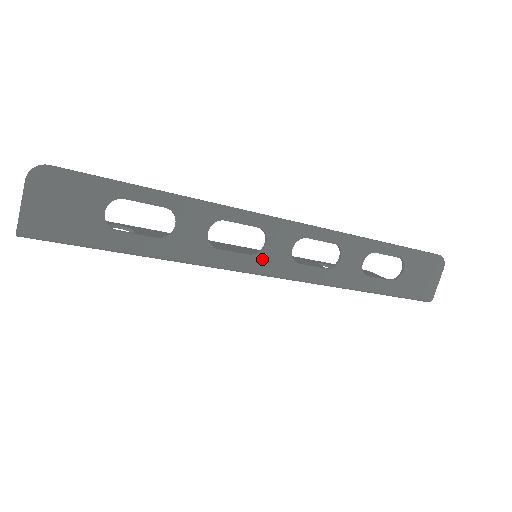
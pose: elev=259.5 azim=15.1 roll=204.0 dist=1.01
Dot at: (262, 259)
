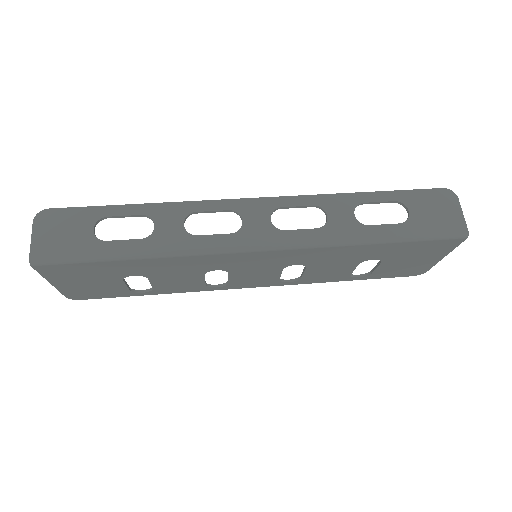
Dot at: (244, 235)
